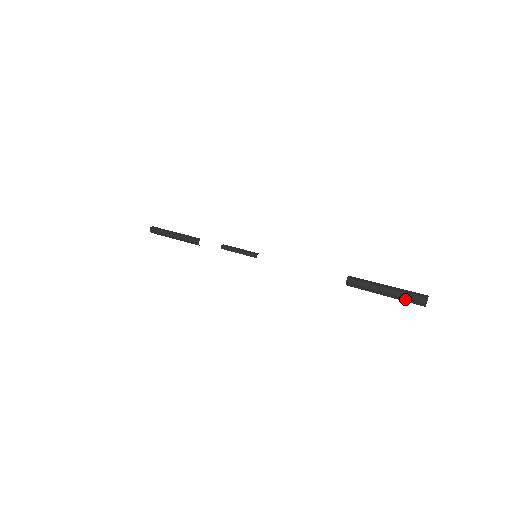
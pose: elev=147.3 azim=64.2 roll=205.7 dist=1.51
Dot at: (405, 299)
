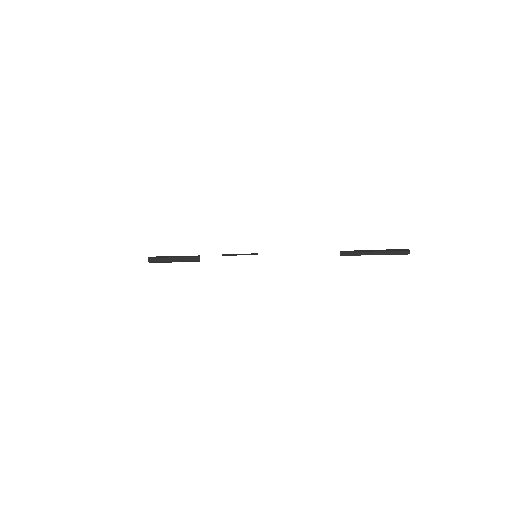
Dot at: (392, 253)
